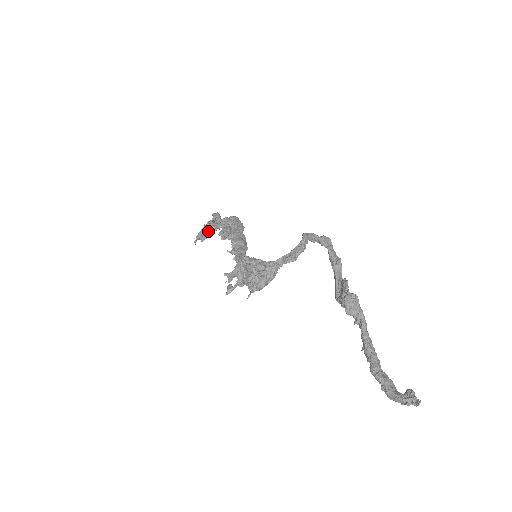
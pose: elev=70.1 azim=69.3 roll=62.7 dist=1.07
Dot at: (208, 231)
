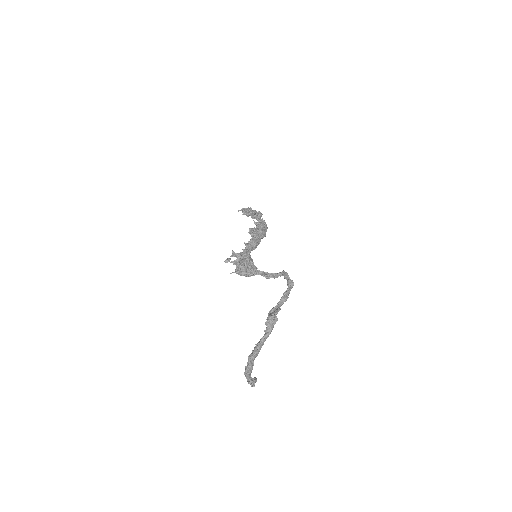
Dot at: (250, 214)
